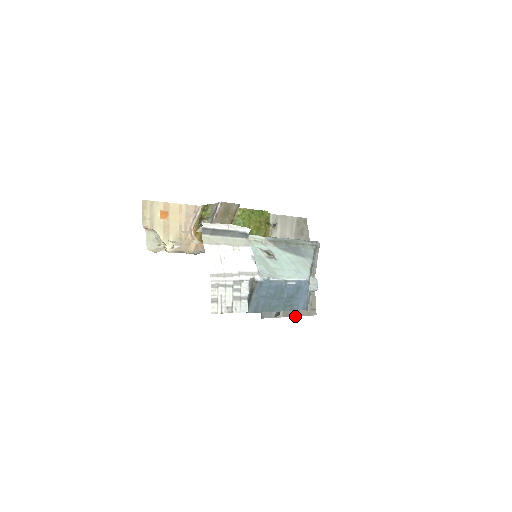
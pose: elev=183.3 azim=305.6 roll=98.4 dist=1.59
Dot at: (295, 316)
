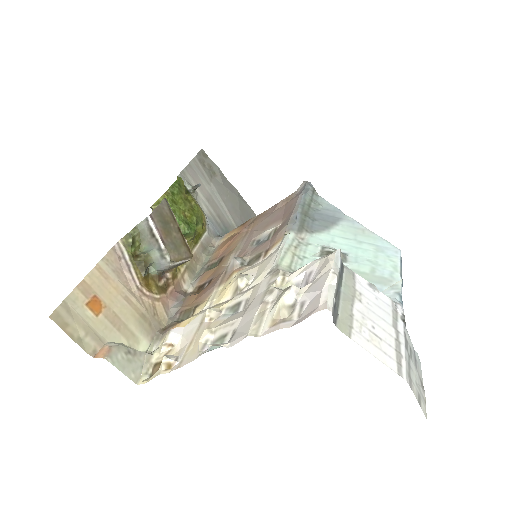
Dot at: occluded
